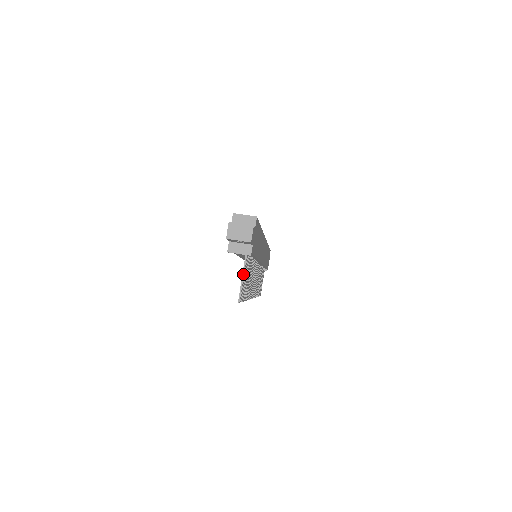
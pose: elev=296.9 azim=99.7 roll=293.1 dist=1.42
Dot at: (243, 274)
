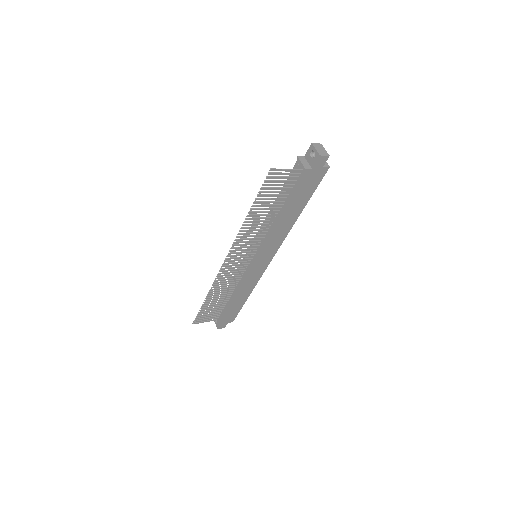
Dot at: (289, 169)
